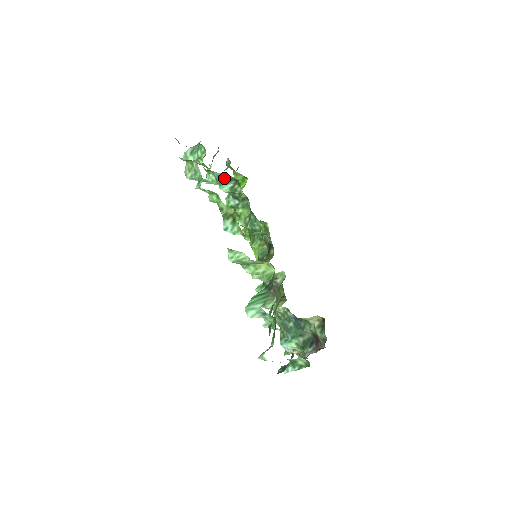
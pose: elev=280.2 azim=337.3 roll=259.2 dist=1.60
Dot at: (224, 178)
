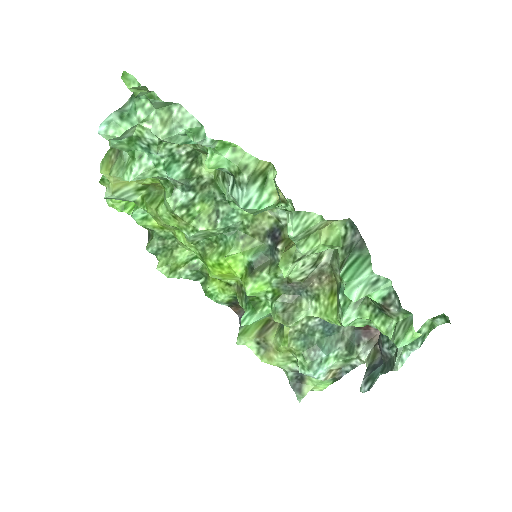
Dot at: (176, 155)
